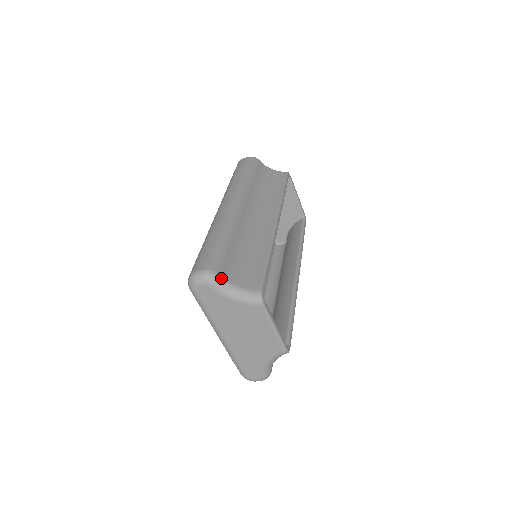
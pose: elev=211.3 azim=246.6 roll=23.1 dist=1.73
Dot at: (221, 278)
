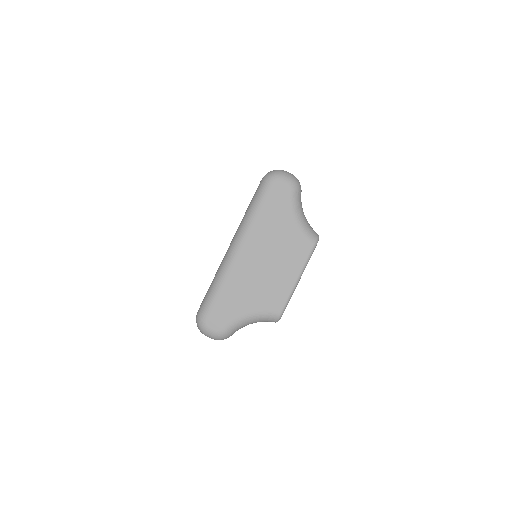
Dot at: occluded
